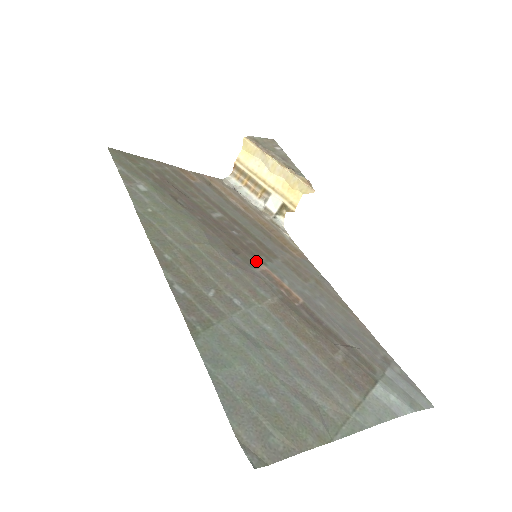
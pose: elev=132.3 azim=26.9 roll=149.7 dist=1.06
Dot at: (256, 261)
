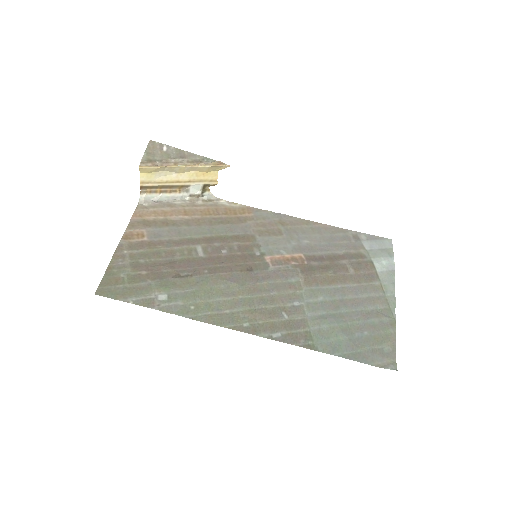
Dot at: (260, 260)
